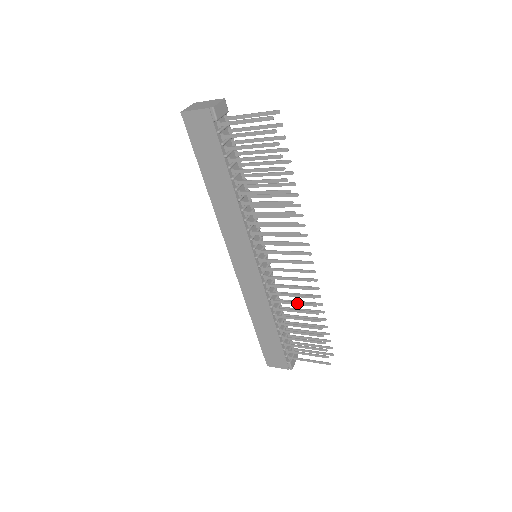
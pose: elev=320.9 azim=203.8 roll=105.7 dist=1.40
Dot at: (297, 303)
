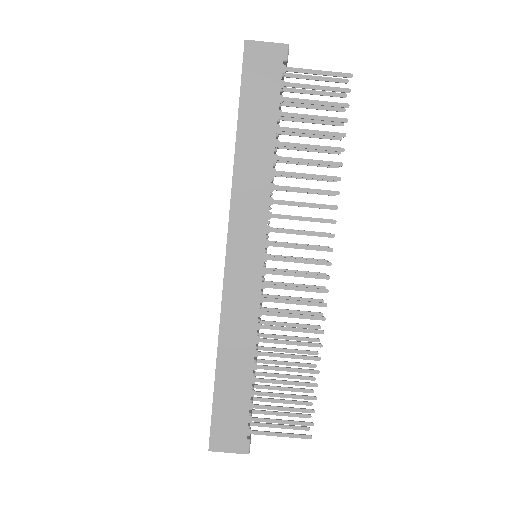
Dot at: (297, 329)
